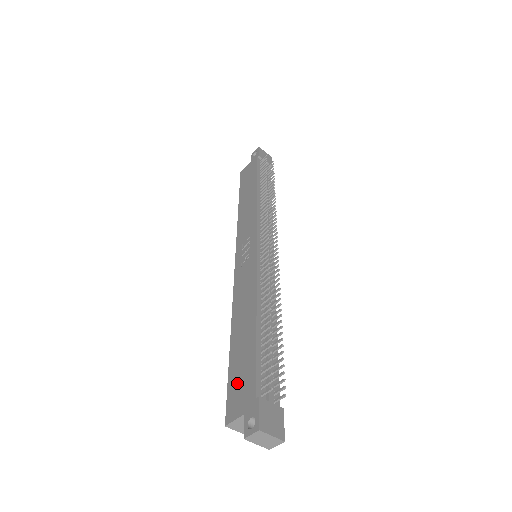
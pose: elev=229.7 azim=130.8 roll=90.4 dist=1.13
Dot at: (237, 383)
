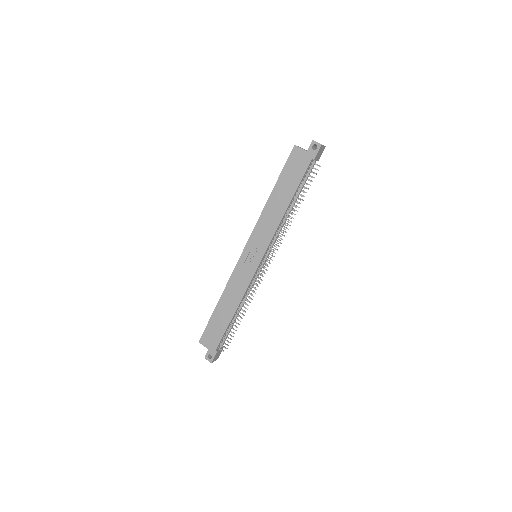
Dot at: (211, 332)
